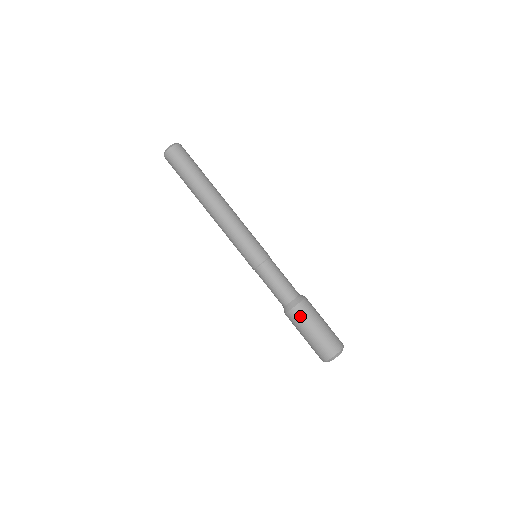
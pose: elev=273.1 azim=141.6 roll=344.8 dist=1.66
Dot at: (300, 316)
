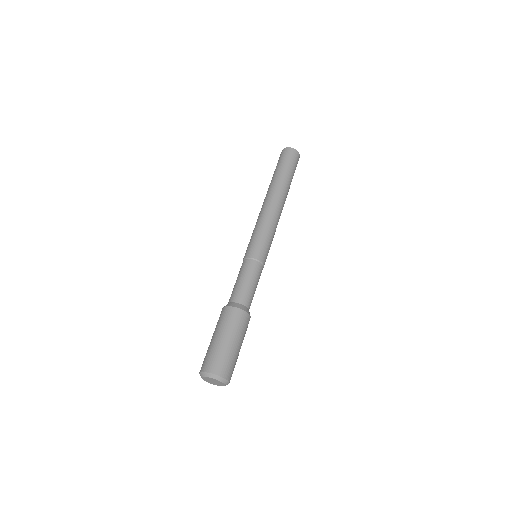
Dot at: (226, 317)
